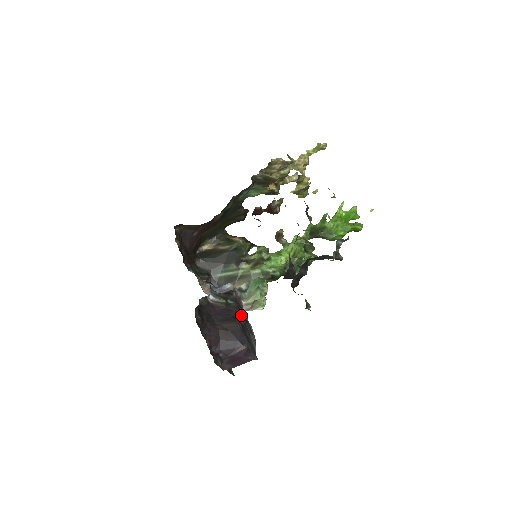
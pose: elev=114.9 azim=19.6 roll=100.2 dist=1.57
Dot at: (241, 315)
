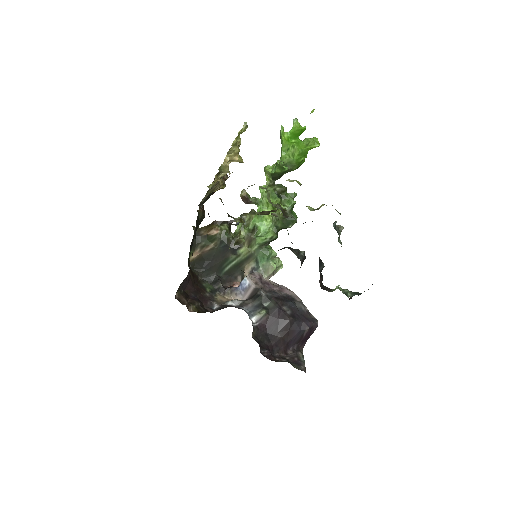
Dot at: (282, 305)
